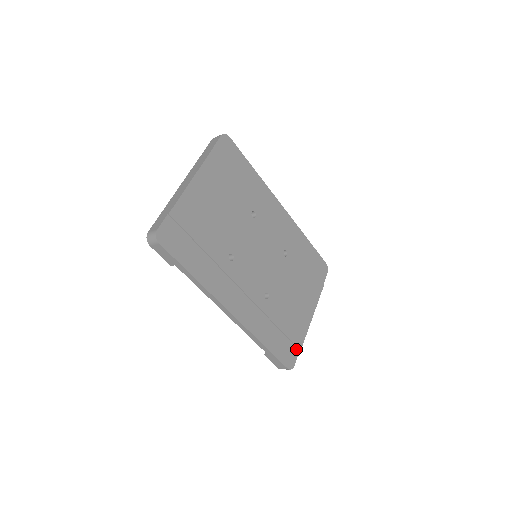
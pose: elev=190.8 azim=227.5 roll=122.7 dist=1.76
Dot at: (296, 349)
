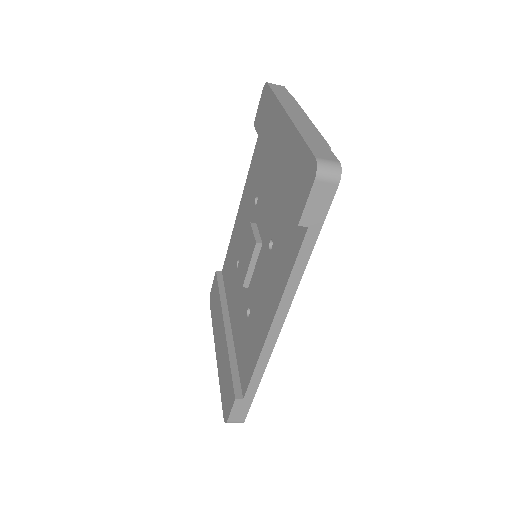
Dot at: occluded
